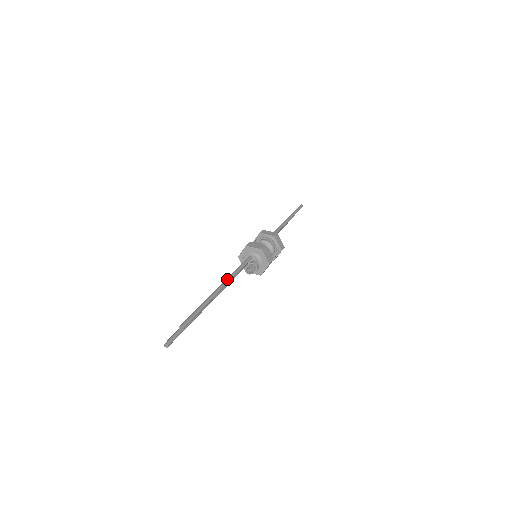
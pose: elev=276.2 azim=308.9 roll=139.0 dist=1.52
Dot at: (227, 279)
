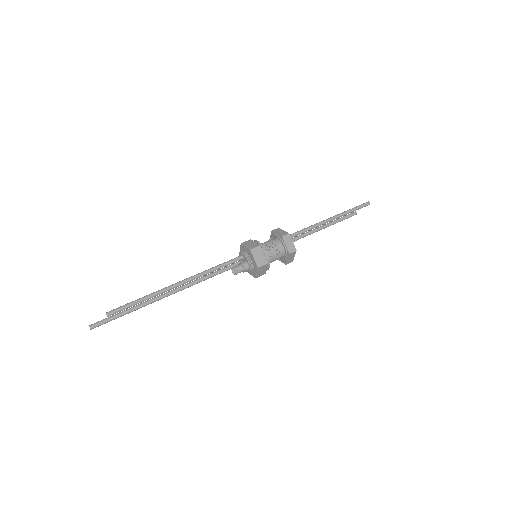
Dot at: (193, 276)
